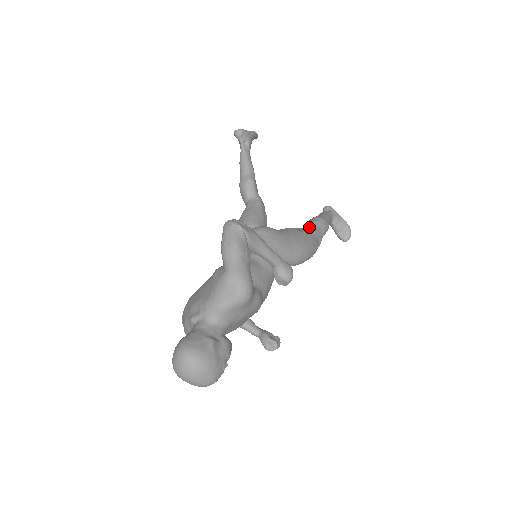
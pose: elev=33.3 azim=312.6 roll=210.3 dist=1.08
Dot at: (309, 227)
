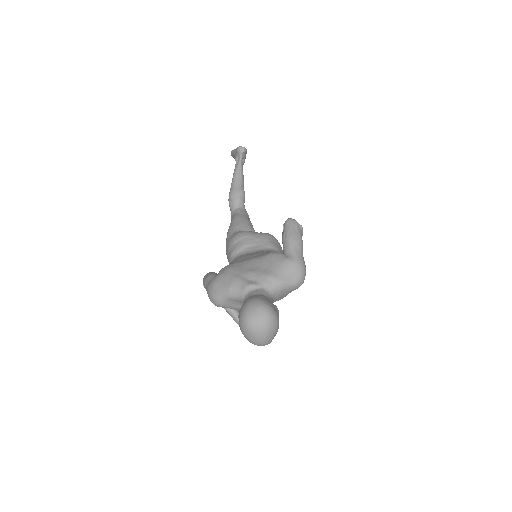
Dot at: occluded
